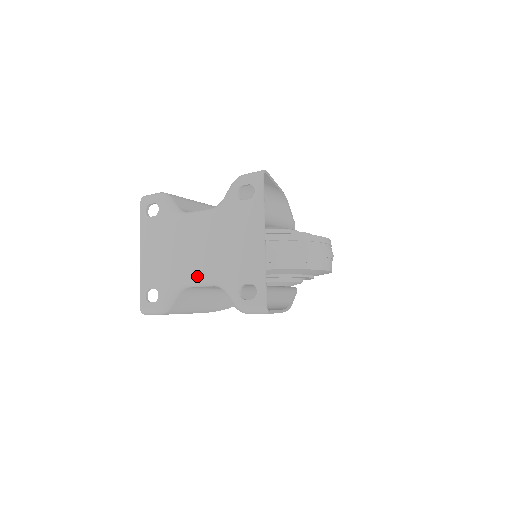
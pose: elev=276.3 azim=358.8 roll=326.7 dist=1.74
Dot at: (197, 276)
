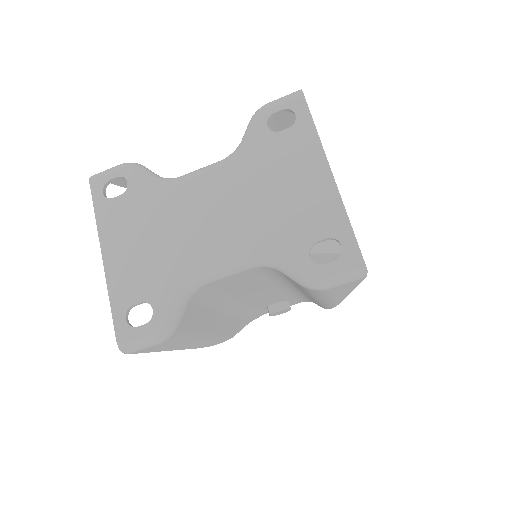
Dot at: (223, 257)
